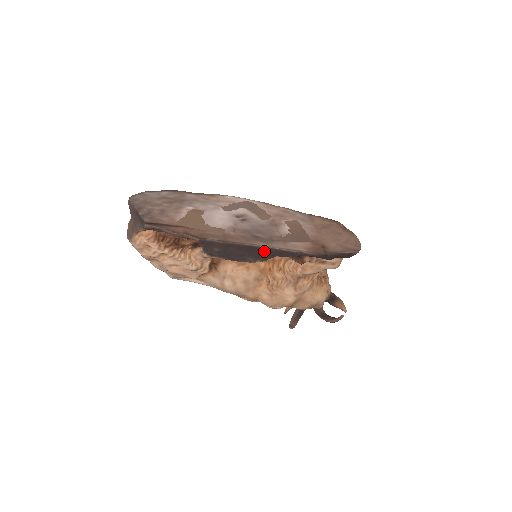
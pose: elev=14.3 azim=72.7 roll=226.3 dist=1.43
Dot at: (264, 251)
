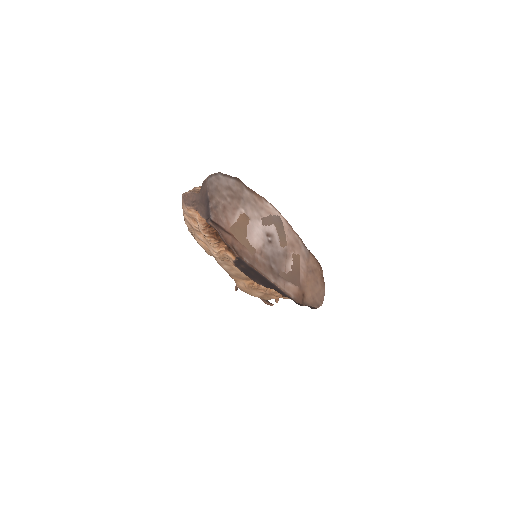
Dot at: (270, 284)
